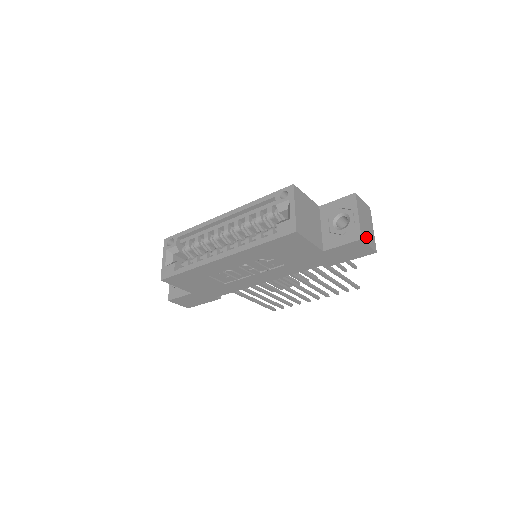
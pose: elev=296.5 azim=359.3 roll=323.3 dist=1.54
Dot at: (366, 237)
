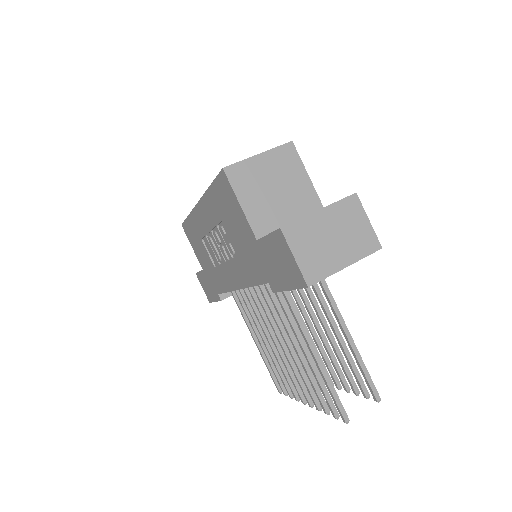
Dot at: (302, 243)
